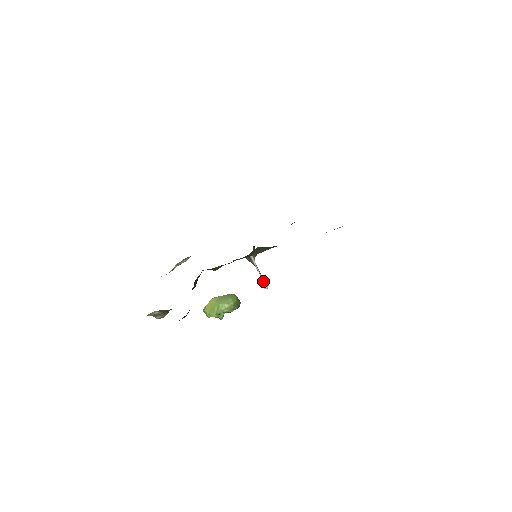
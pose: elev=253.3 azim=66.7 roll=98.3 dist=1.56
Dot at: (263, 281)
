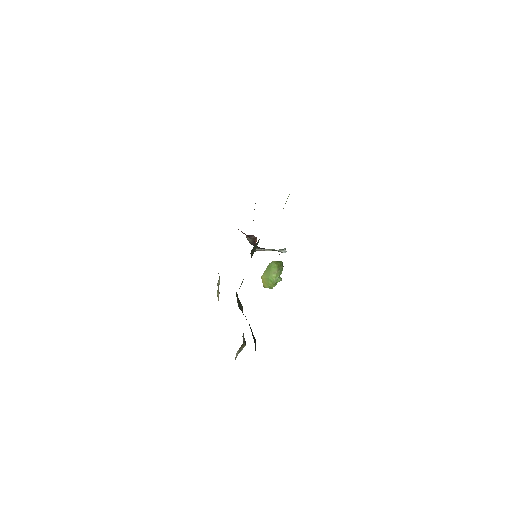
Dot at: (279, 251)
